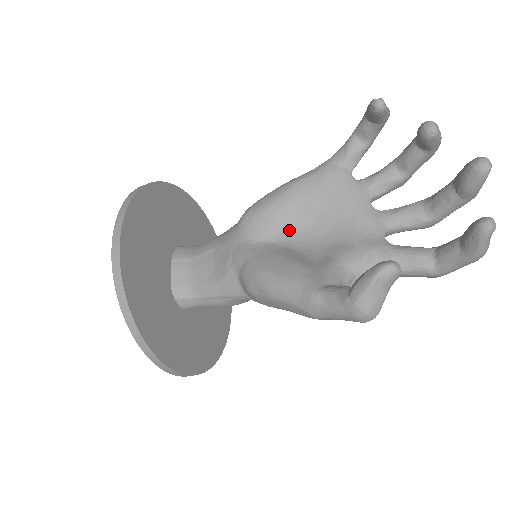
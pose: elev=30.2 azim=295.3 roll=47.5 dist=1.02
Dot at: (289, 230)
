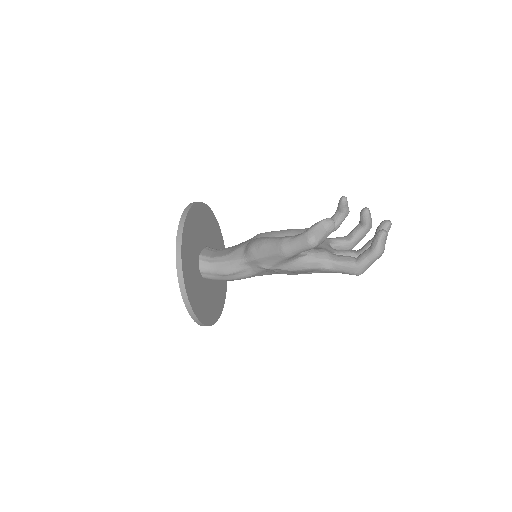
Dot at: occluded
